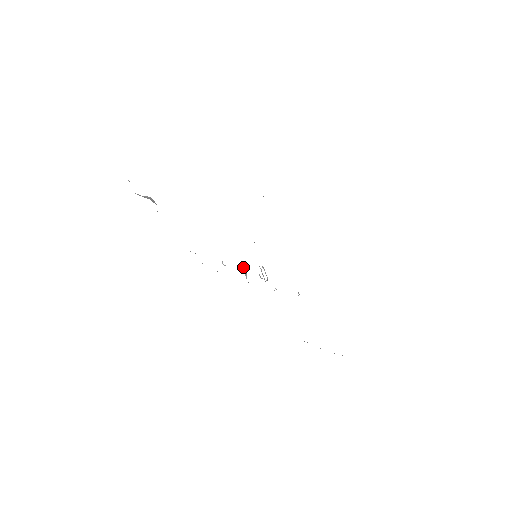
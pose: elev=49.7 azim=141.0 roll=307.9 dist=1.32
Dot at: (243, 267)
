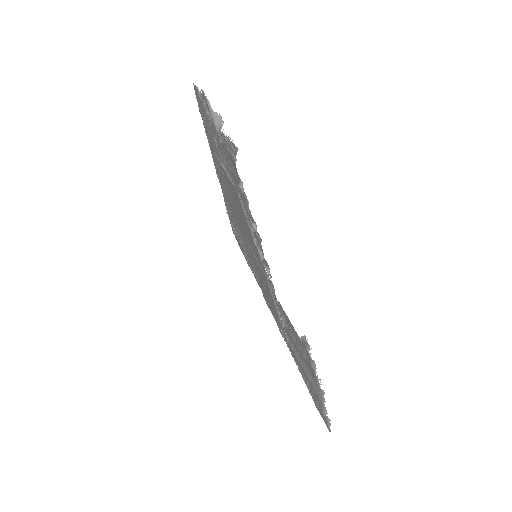
Dot at: occluded
